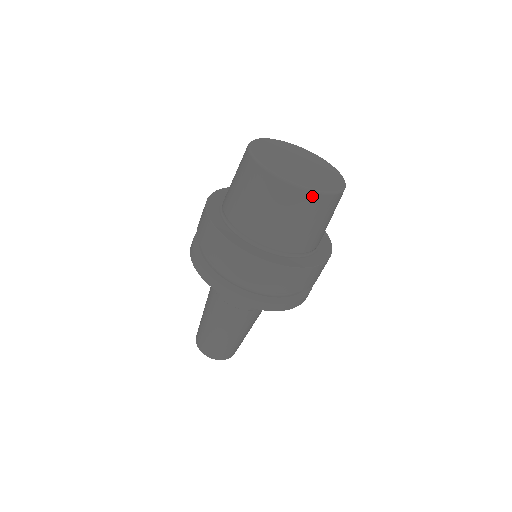
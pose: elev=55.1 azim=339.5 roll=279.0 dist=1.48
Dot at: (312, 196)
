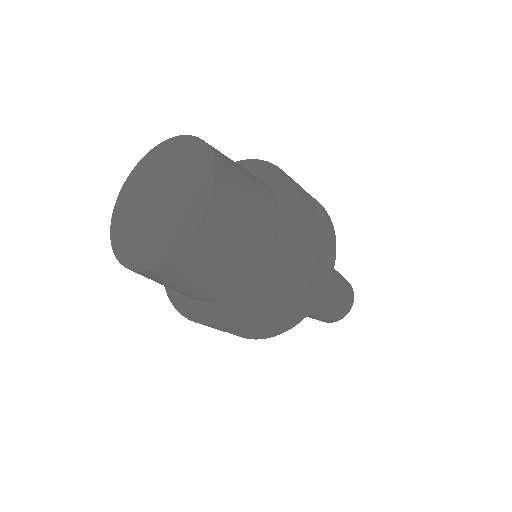
Dot at: (154, 272)
